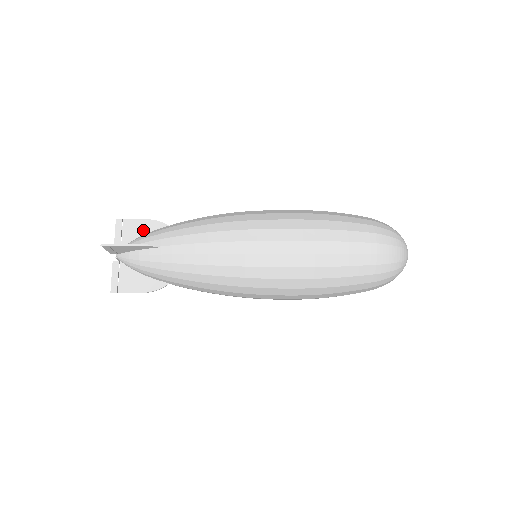
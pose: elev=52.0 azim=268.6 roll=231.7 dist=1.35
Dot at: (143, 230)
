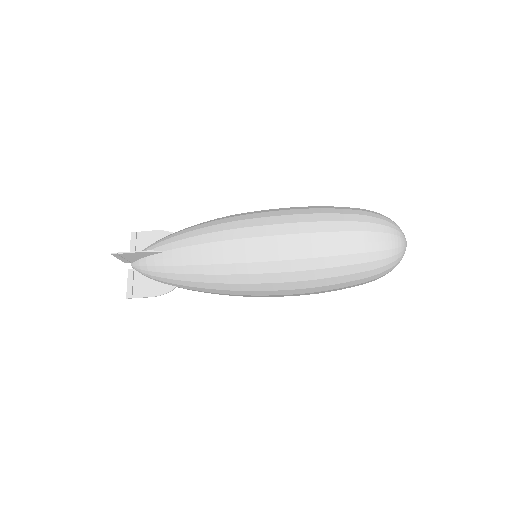
Dot at: (154, 240)
